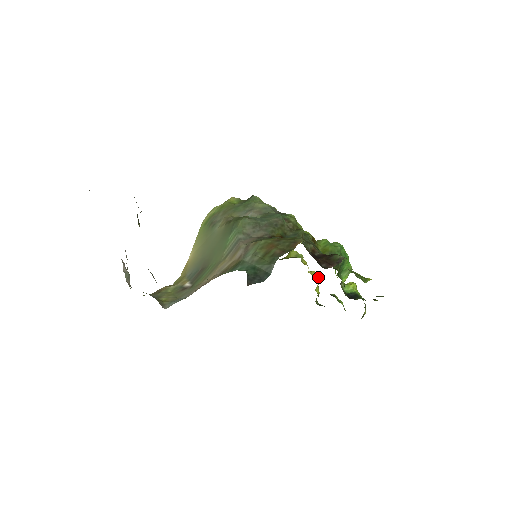
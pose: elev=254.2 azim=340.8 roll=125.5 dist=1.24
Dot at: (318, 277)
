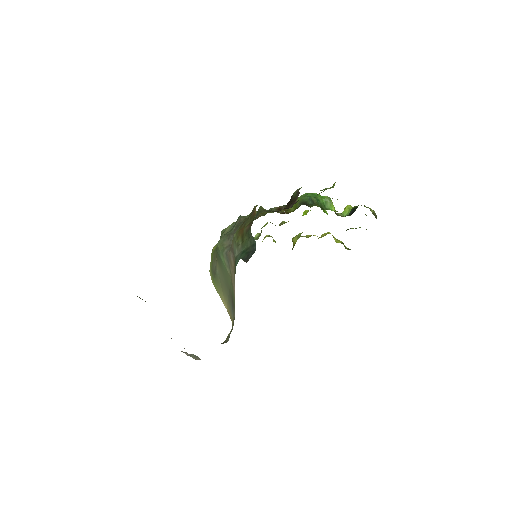
Dot at: occluded
